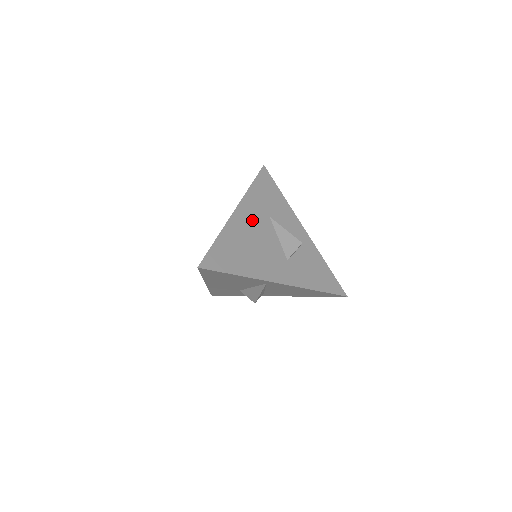
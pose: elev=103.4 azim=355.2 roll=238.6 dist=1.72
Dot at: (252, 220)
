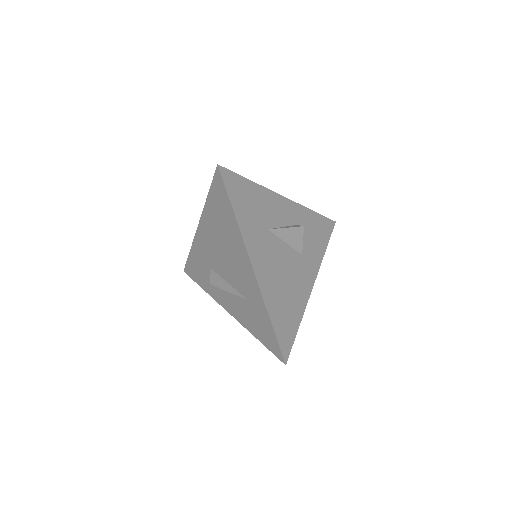
Dot at: (266, 257)
